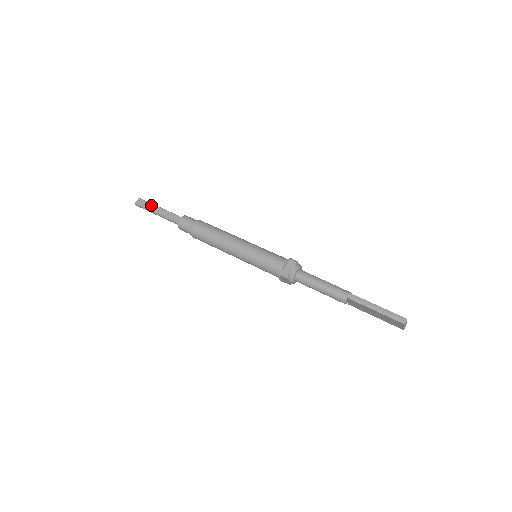
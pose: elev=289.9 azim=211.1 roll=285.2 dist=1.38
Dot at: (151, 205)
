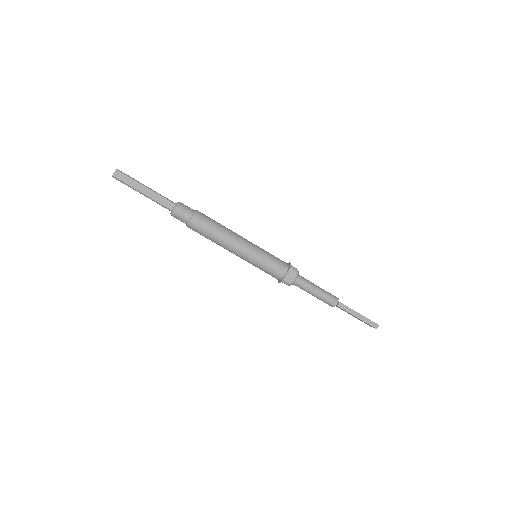
Dot at: (134, 182)
